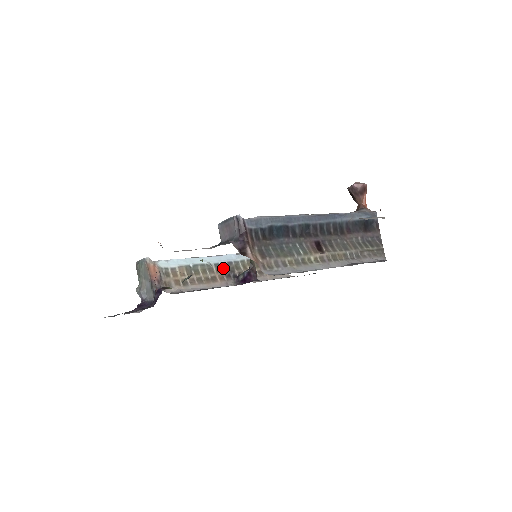
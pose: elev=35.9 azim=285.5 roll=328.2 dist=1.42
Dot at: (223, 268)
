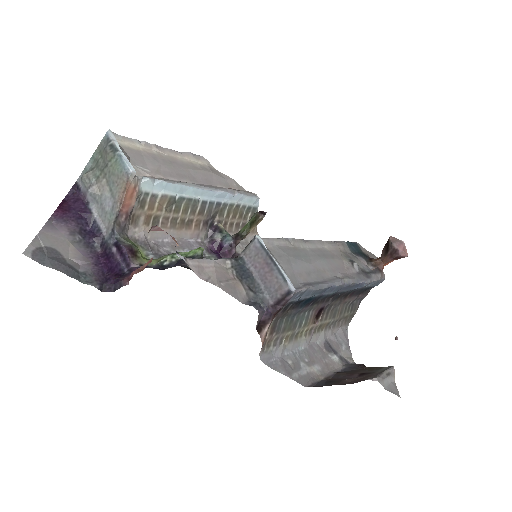
Dot at: (208, 210)
